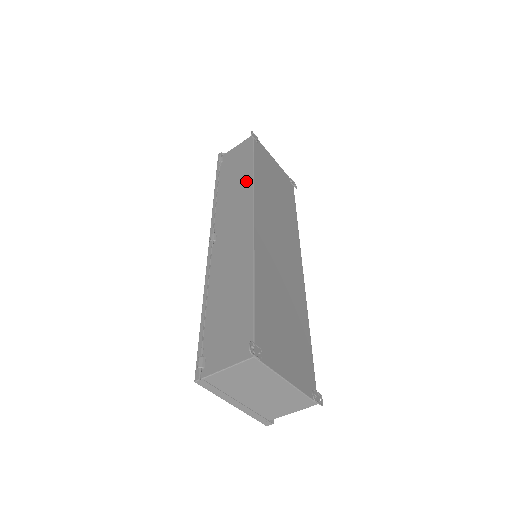
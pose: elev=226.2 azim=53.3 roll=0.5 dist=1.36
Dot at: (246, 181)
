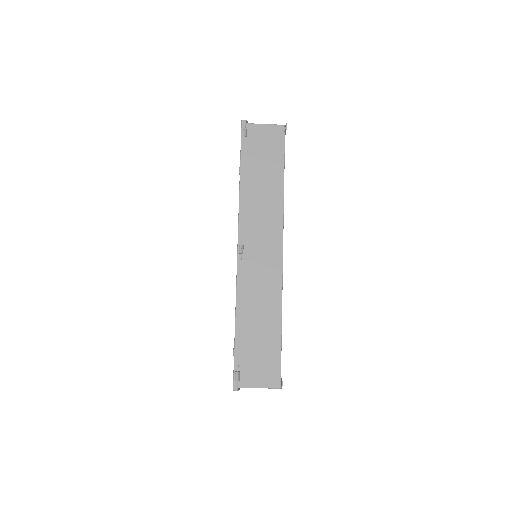
Dot at: (276, 196)
